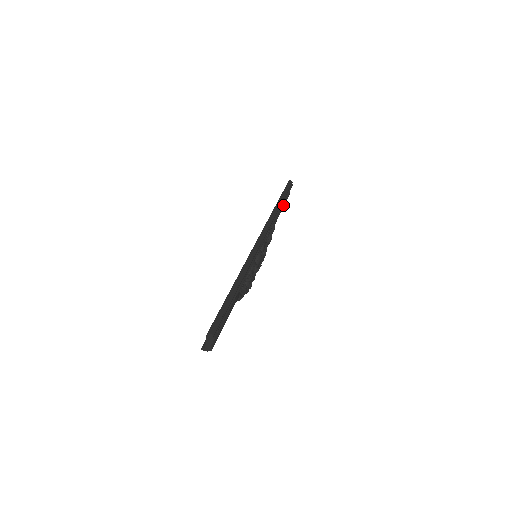
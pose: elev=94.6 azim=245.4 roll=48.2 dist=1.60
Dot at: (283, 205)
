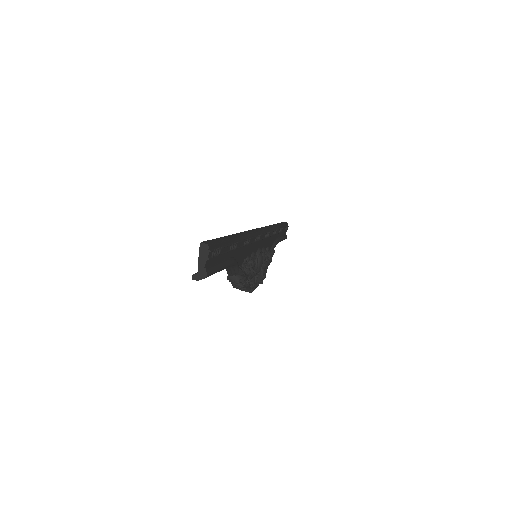
Dot at: (281, 238)
